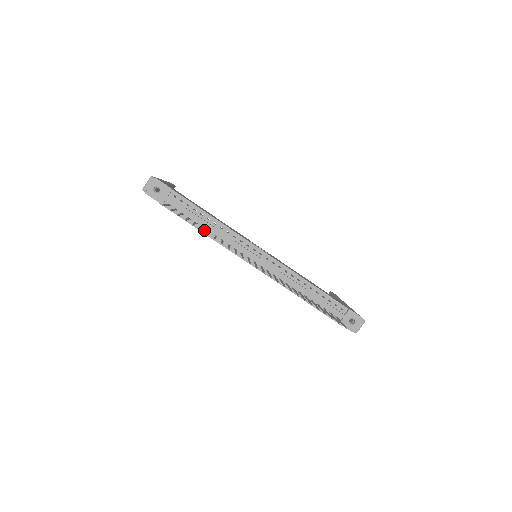
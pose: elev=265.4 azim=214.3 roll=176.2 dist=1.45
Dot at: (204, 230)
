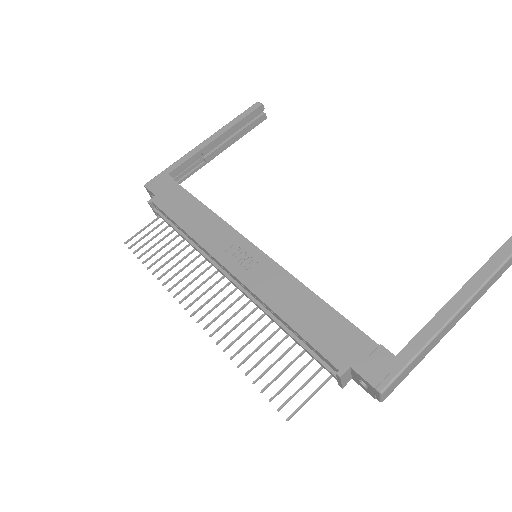
Dot at: occluded
